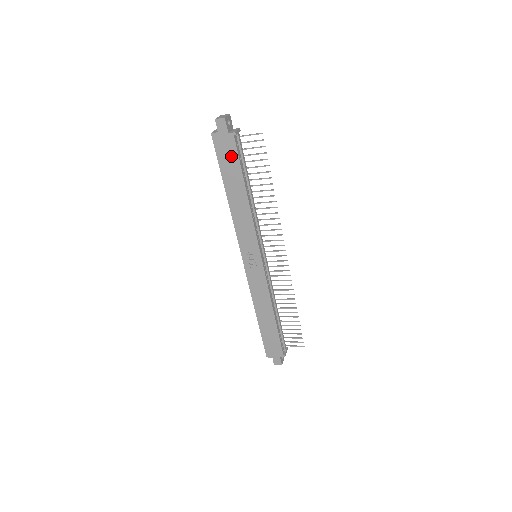
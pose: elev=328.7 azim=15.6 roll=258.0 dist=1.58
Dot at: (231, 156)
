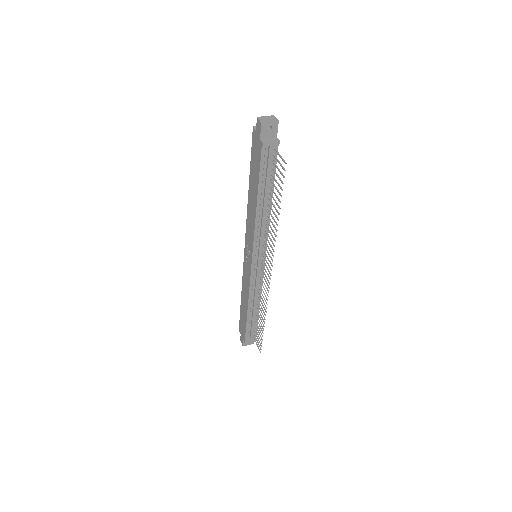
Dot at: (257, 161)
